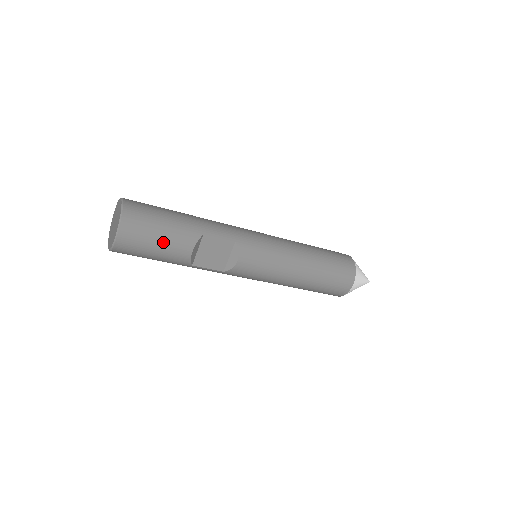
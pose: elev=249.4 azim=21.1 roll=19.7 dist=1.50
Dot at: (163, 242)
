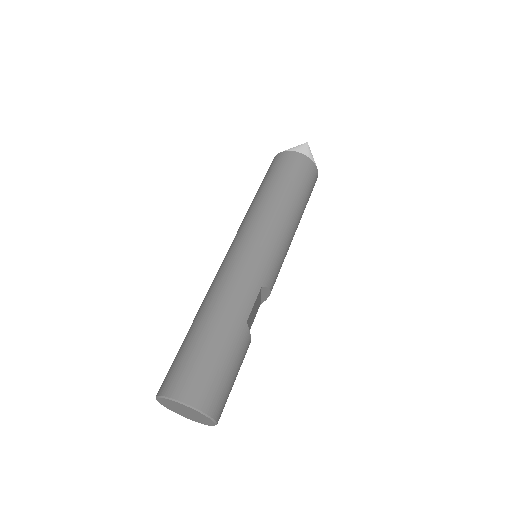
Dot at: (237, 372)
